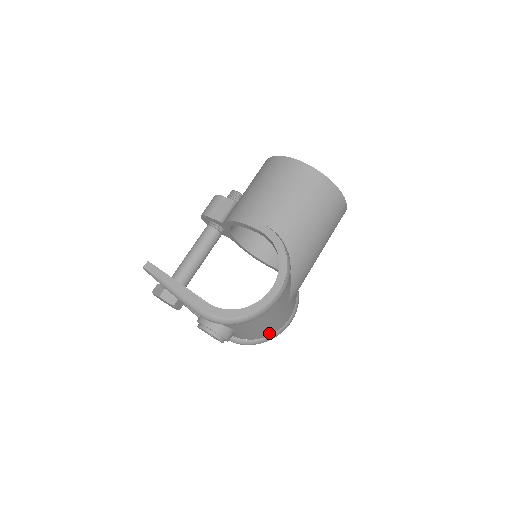
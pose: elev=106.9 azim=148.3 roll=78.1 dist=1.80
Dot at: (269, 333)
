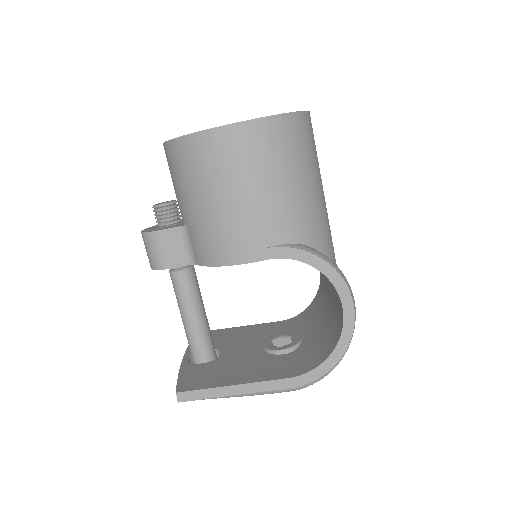
Dot at: occluded
